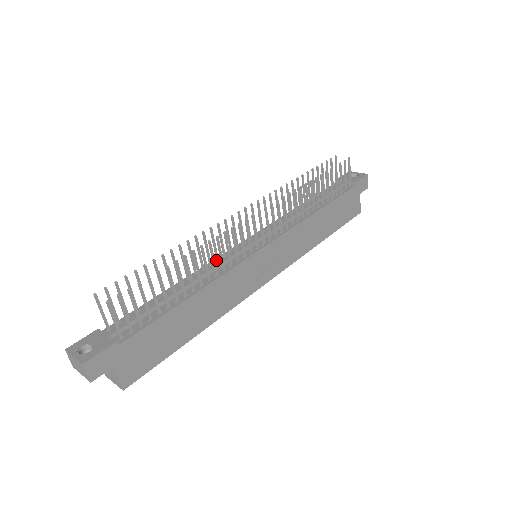
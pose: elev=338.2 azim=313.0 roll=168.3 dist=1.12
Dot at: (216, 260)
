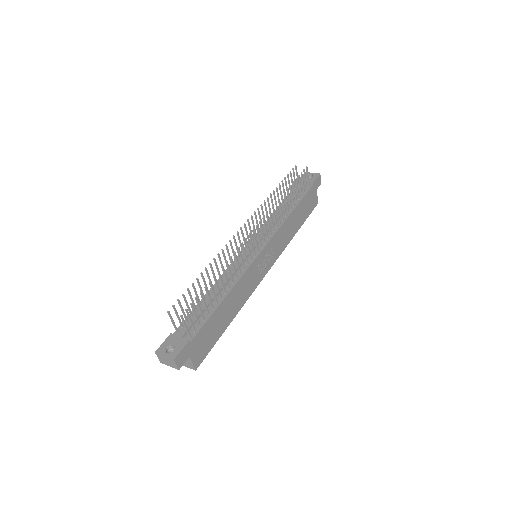
Dot at: (231, 266)
